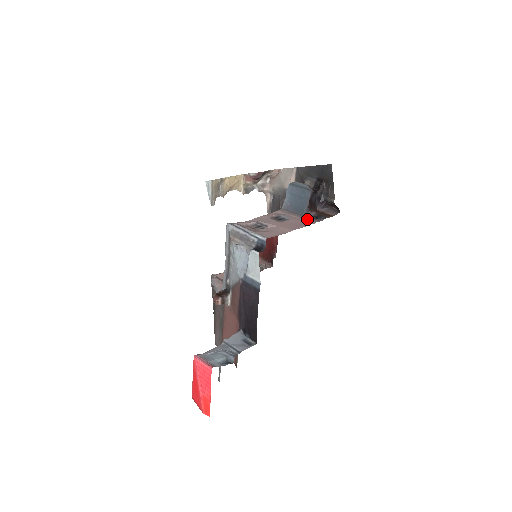
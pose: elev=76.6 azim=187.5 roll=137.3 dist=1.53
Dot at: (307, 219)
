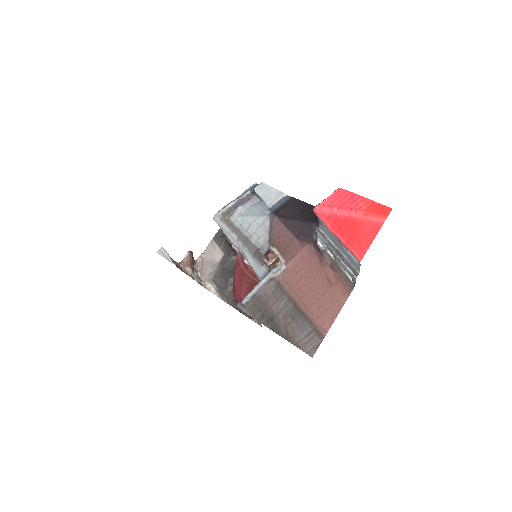
Dot at: occluded
